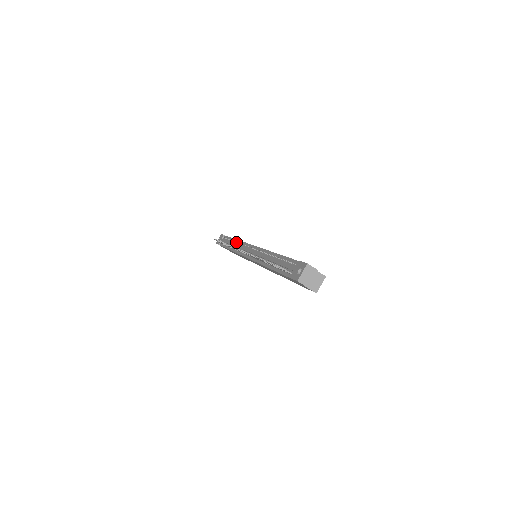
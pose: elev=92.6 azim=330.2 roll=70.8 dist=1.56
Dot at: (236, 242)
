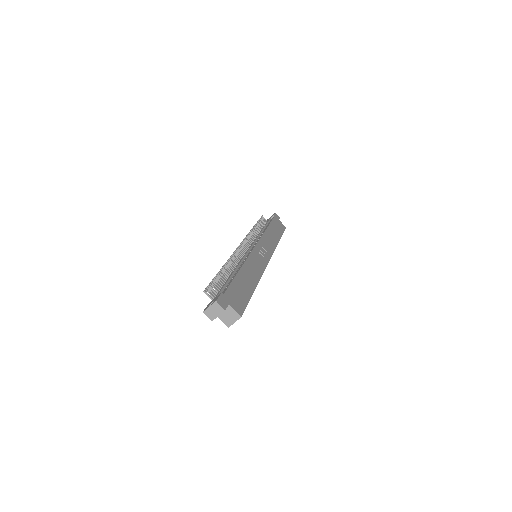
Dot at: (263, 231)
